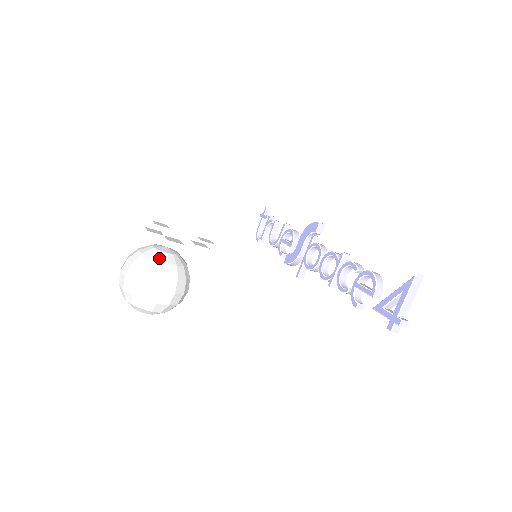
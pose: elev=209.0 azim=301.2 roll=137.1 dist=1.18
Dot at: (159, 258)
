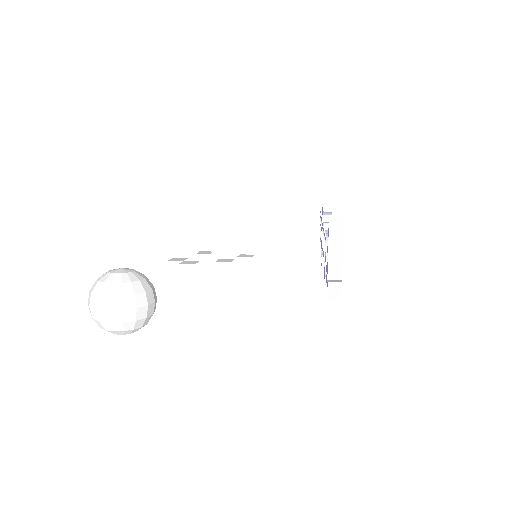
Dot at: (105, 280)
